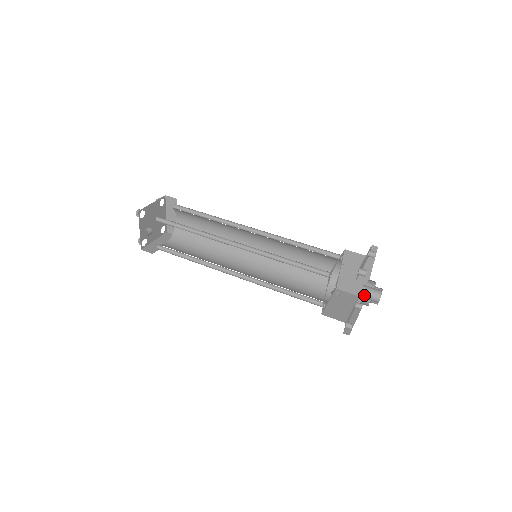
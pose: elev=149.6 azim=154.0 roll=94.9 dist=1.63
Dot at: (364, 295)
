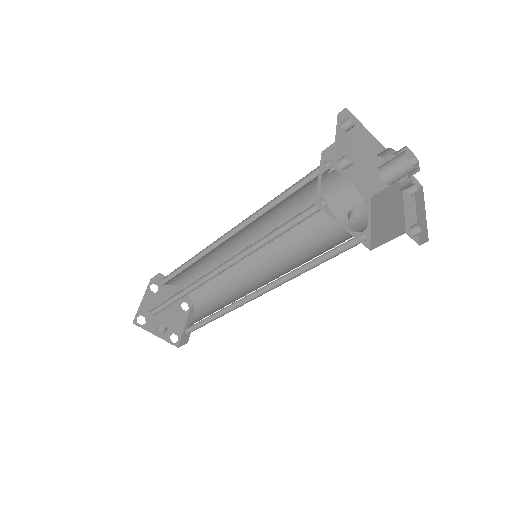
Dot at: (390, 179)
